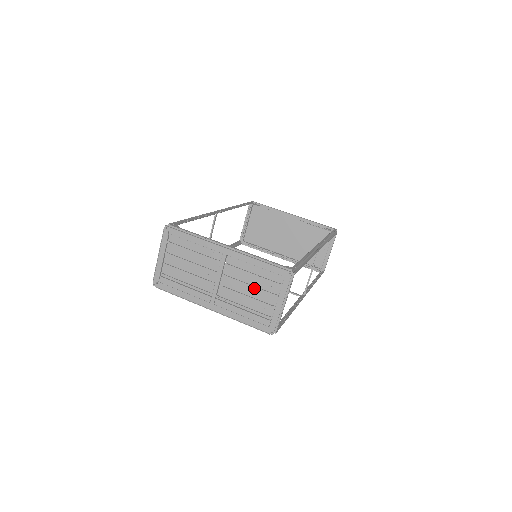
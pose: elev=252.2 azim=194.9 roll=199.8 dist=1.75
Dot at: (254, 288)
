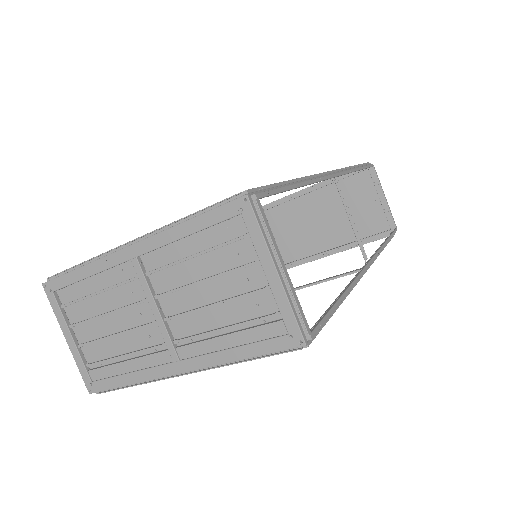
Dot at: (215, 280)
